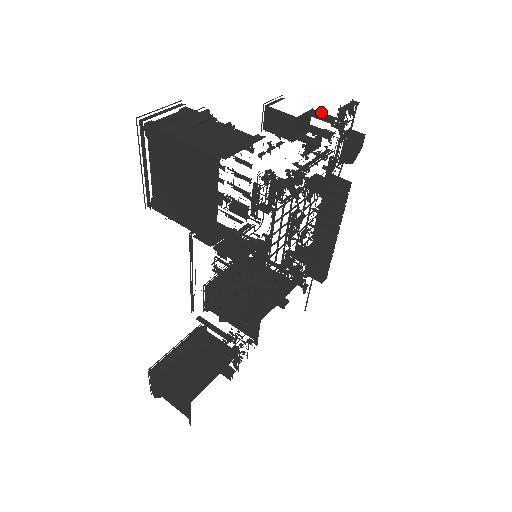
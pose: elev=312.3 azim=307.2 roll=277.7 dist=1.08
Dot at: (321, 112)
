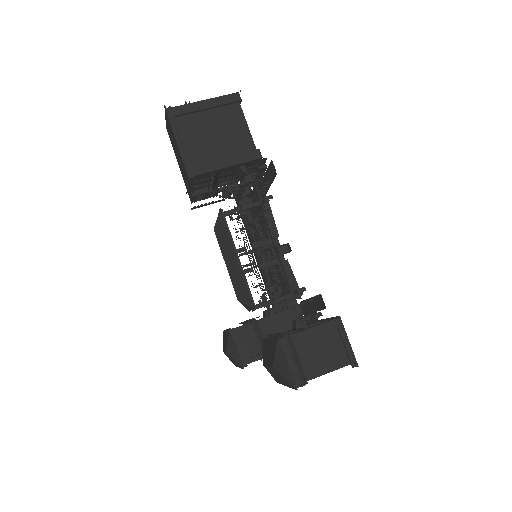
Dot at: occluded
